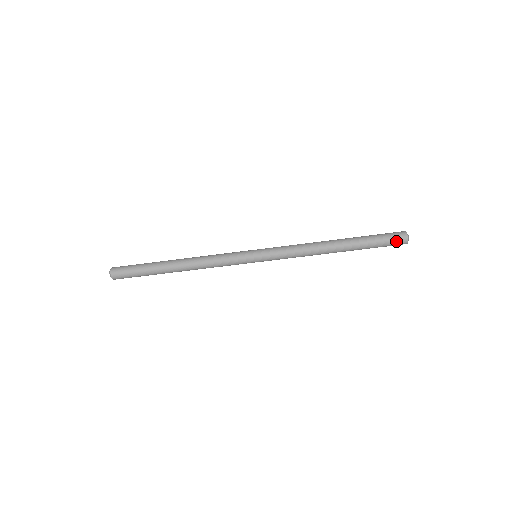
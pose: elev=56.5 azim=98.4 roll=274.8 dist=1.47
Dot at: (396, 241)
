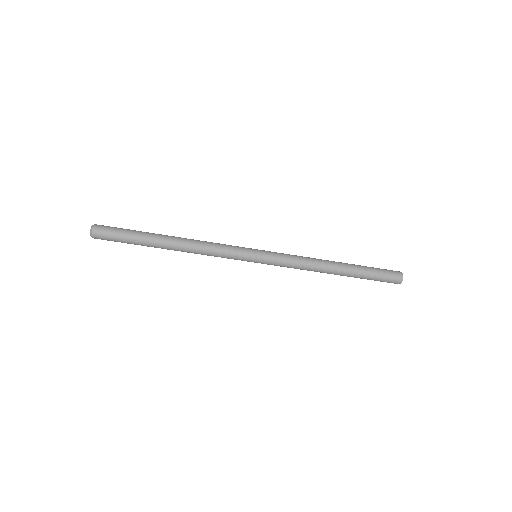
Dot at: (392, 276)
